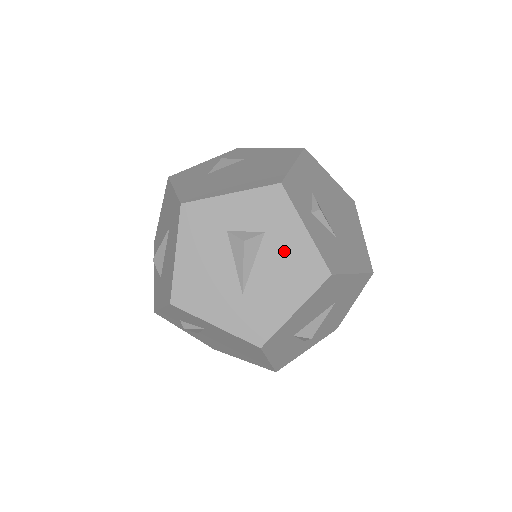
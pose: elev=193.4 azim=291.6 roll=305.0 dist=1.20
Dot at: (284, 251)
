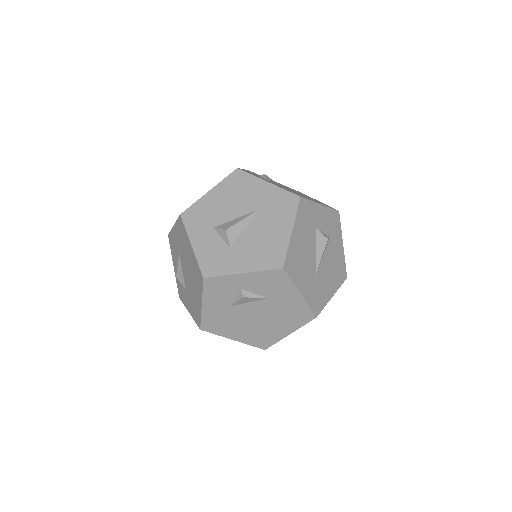
Dot at: (334, 254)
